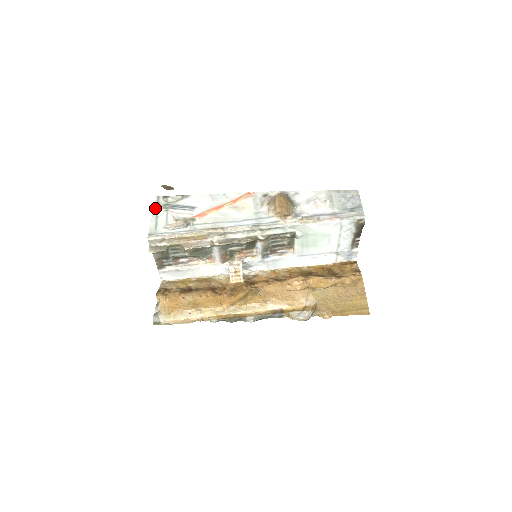
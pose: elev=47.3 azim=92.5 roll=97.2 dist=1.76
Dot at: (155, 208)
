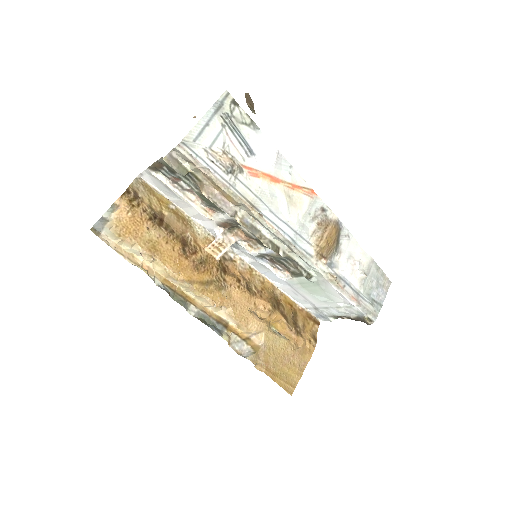
Dot at: (214, 108)
